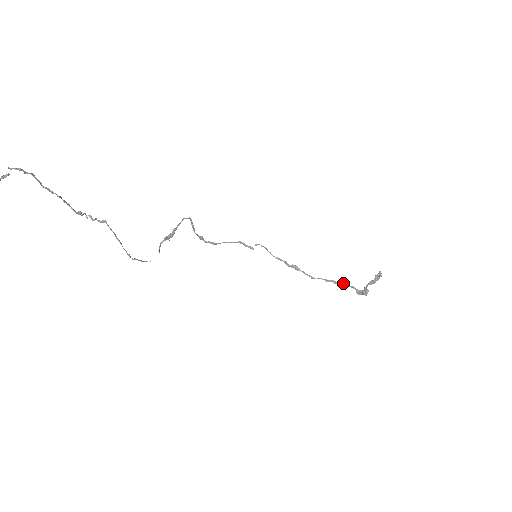
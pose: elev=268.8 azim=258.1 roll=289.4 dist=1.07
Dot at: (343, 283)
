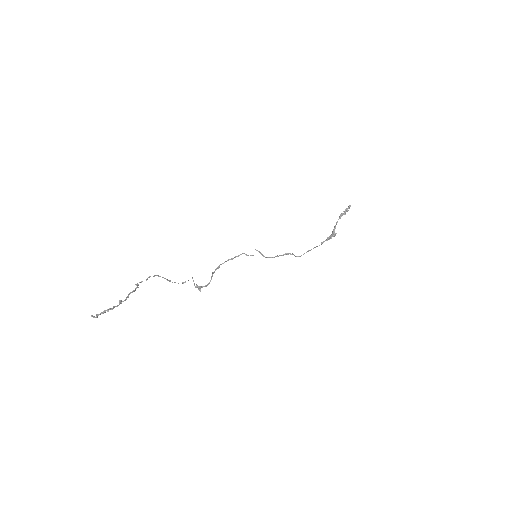
Dot at: occluded
